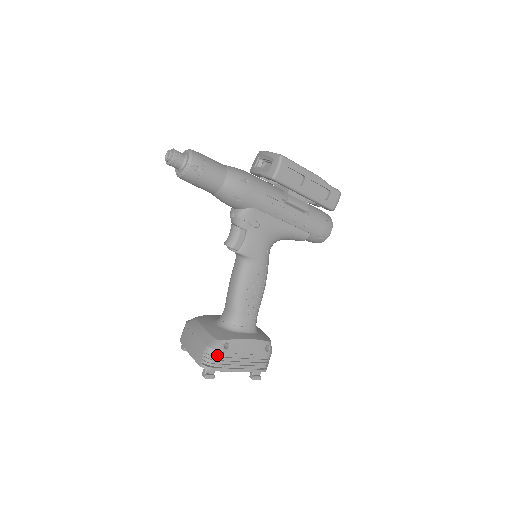
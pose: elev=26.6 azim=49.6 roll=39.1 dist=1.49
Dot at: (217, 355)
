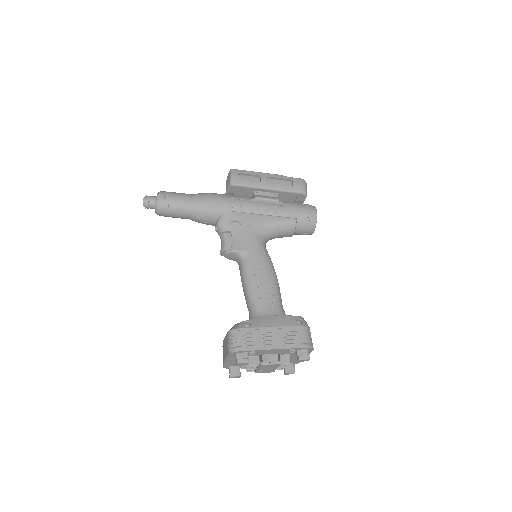
Dot at: (240, 335)
